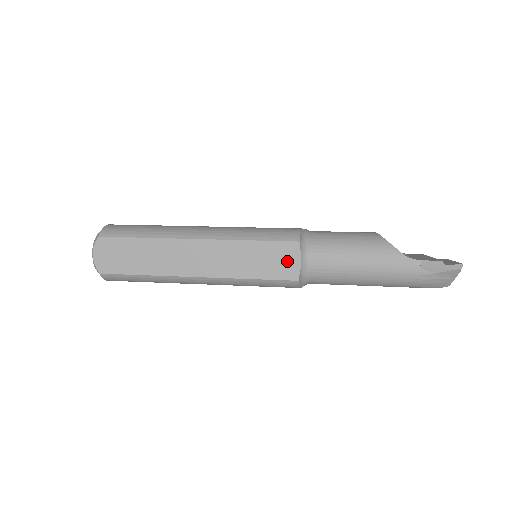
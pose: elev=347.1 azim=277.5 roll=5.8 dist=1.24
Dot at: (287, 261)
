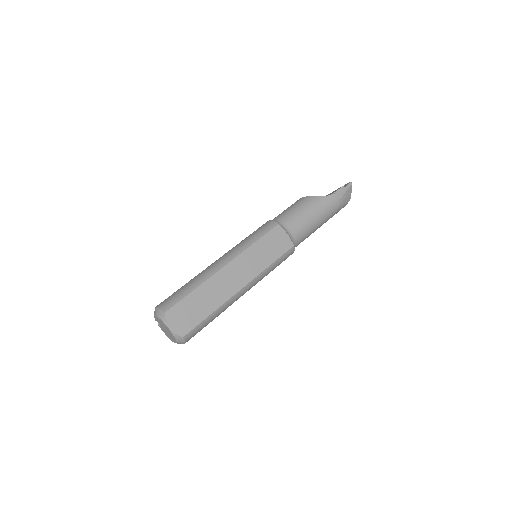
Dot at: (281, 239)
